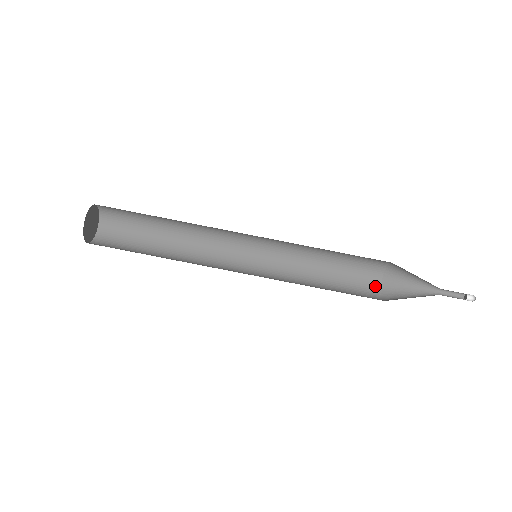
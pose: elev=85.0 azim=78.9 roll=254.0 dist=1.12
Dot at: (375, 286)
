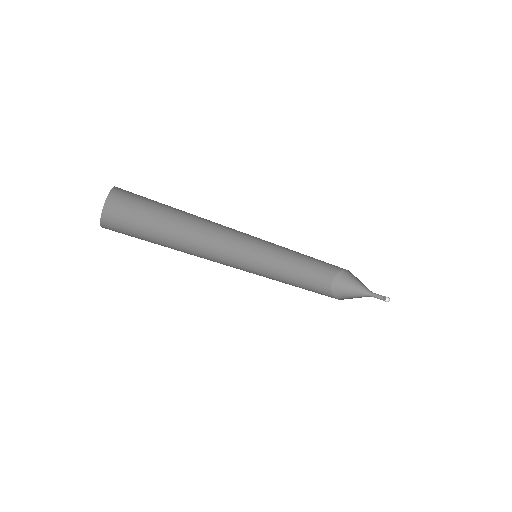
Dot at: (328, 285)
